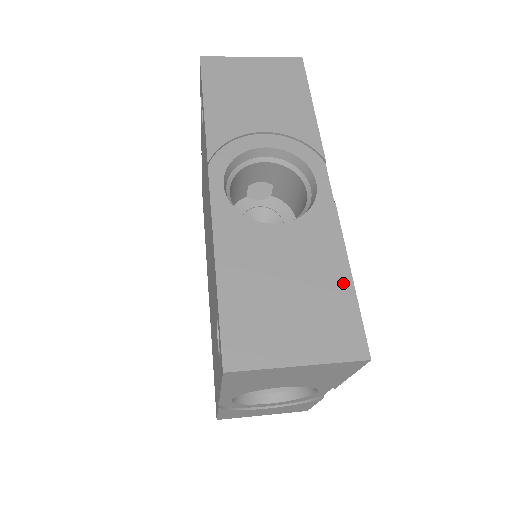
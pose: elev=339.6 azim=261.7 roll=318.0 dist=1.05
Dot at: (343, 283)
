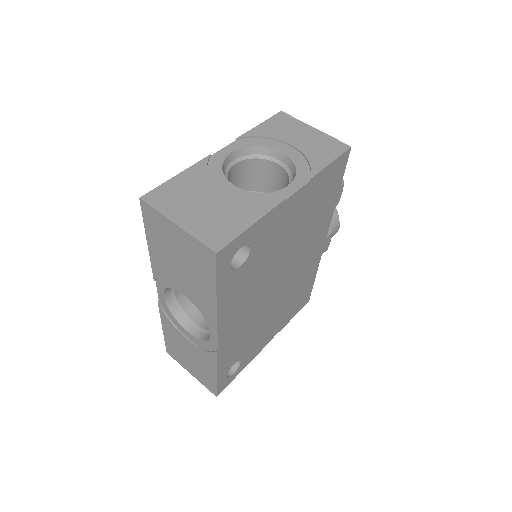
Dot at: (212, 375)
